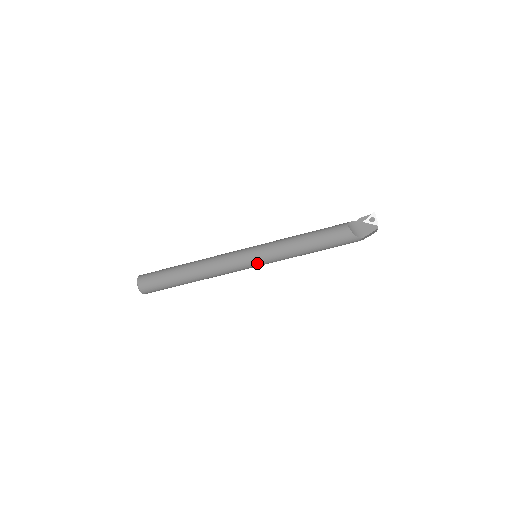
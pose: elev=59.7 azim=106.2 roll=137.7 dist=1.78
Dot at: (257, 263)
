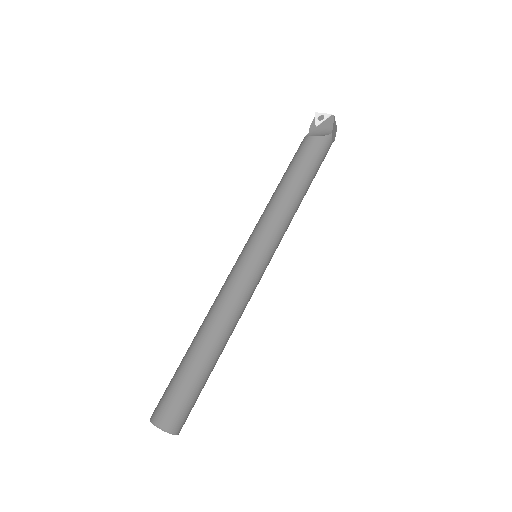
Dot at: (264, 256)
